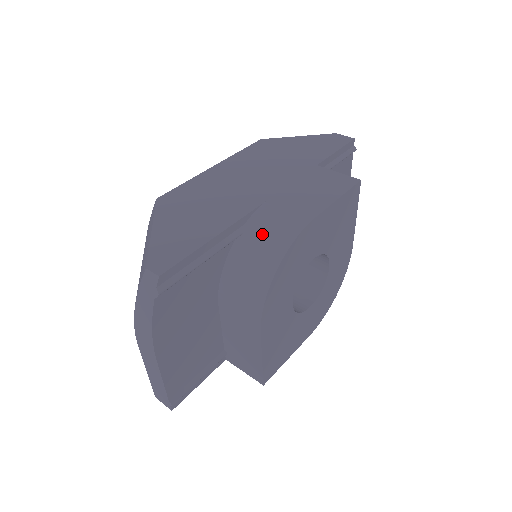
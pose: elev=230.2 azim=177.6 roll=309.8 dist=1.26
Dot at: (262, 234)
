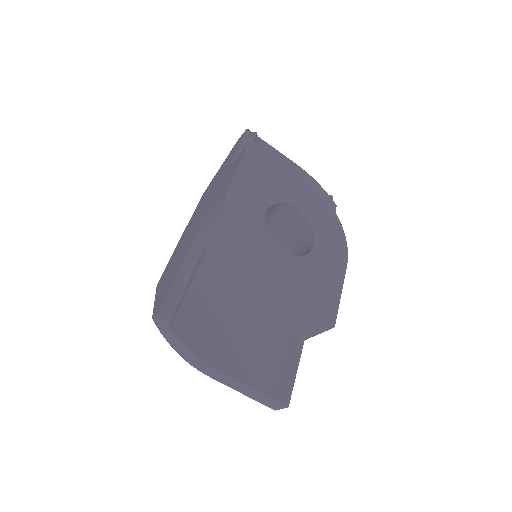
Dot at: (211, 232)
